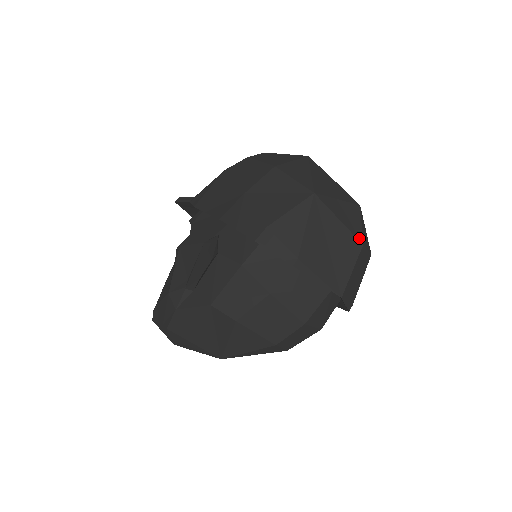
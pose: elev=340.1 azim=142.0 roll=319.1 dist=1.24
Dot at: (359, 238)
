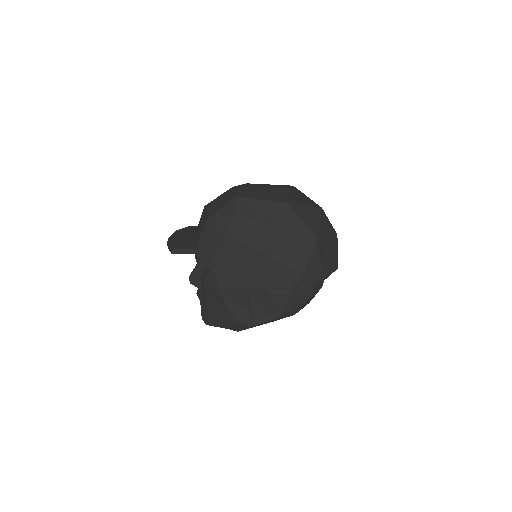
Dot at: (335, 233)
